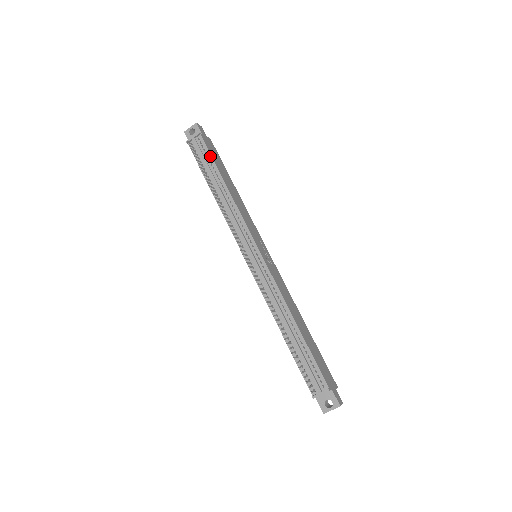
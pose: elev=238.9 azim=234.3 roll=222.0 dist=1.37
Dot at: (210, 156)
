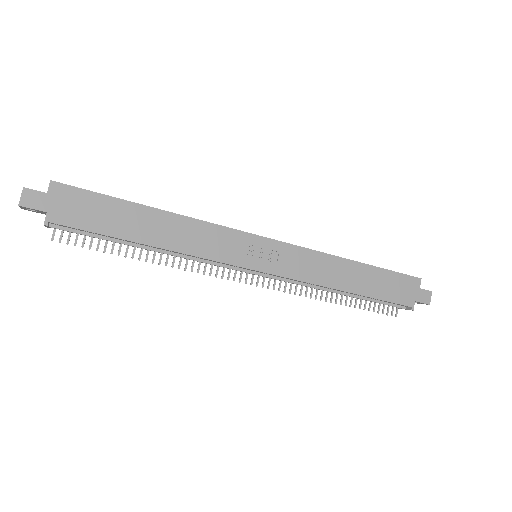
Dot at: (94, 234)
